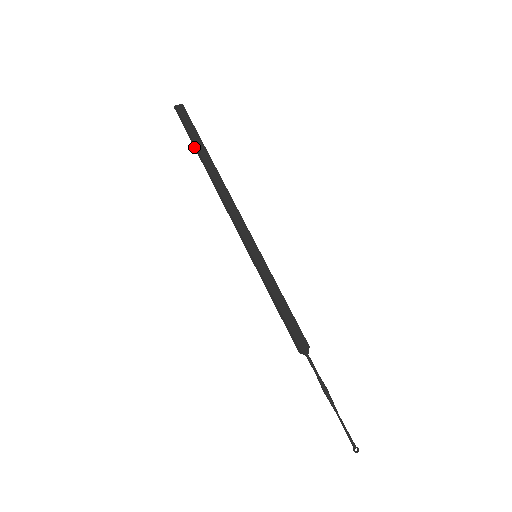
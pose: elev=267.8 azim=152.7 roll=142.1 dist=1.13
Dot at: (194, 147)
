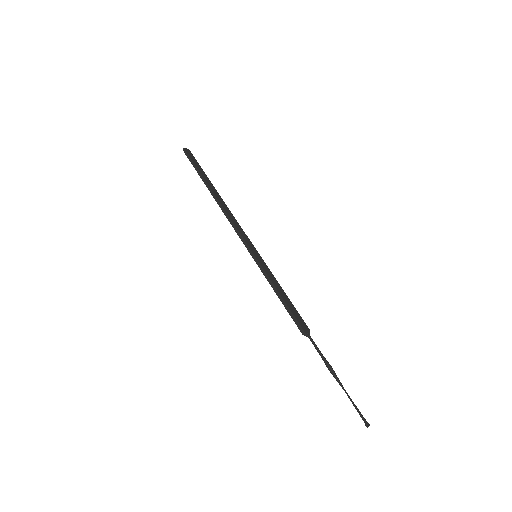
Dot at: (200, 176)
